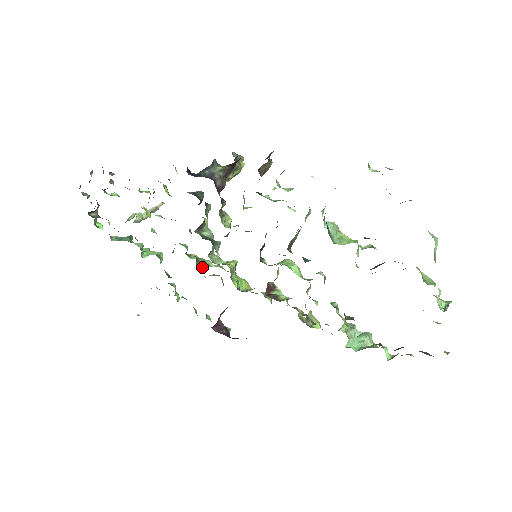
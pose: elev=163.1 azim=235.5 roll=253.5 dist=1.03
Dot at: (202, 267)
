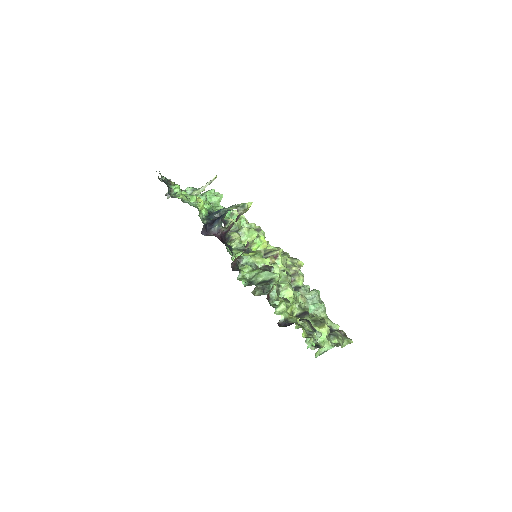
Dot at: occluded
